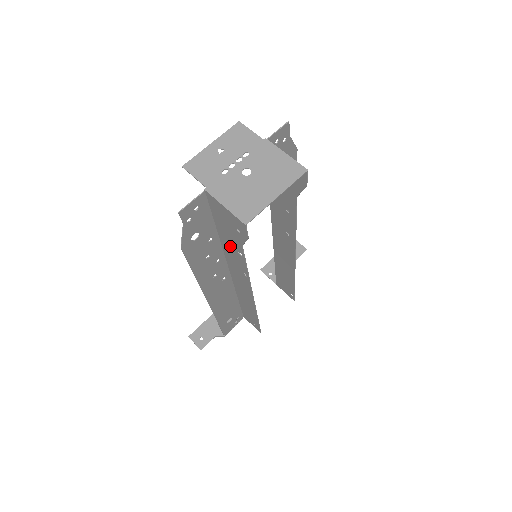
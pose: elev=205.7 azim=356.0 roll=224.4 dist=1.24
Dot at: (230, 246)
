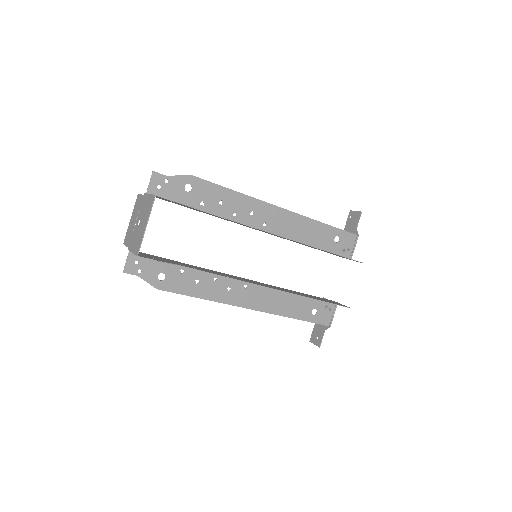
Dot at: occluded
